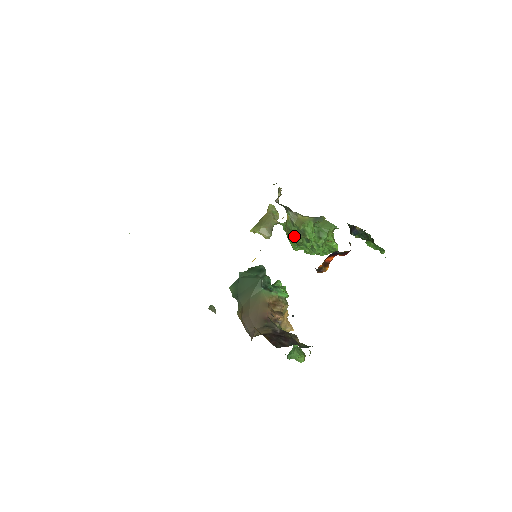
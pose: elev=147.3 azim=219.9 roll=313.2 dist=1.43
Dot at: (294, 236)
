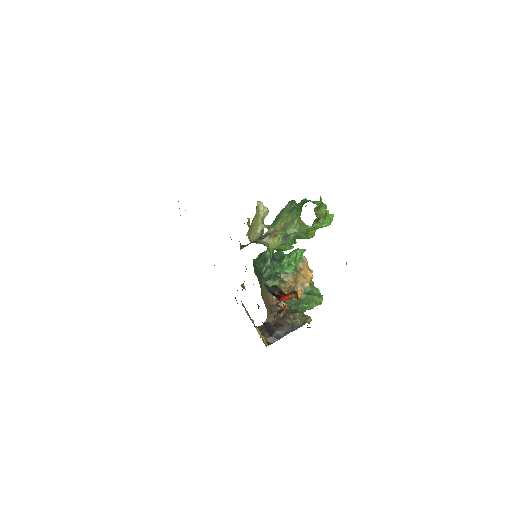
Dot at: occluded
